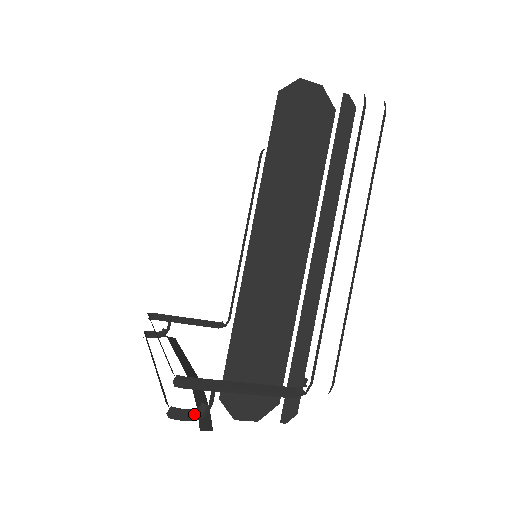
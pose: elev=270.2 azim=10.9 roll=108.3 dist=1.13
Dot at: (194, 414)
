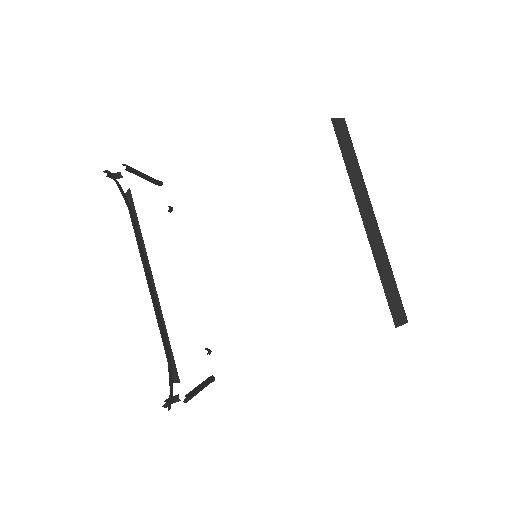
Dot at: occluded
